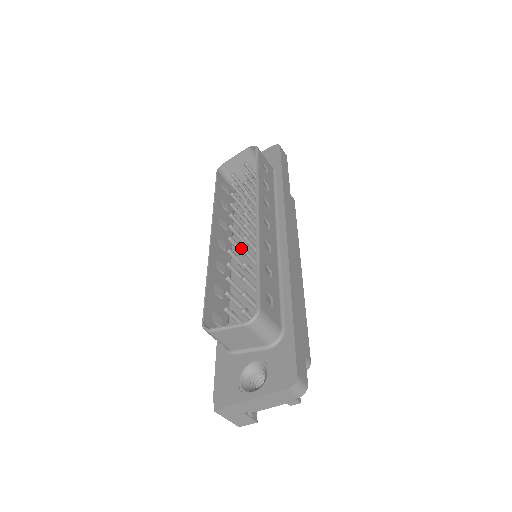
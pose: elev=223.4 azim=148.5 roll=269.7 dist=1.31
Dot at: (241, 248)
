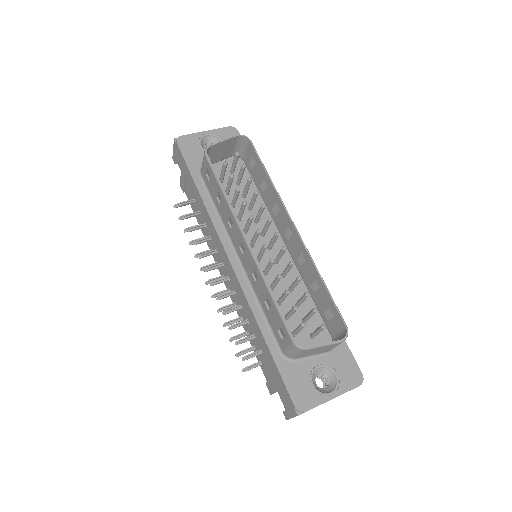
Dot at: (263, 253)
